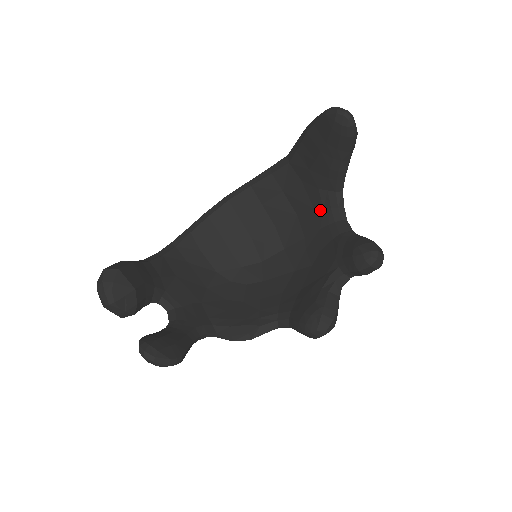
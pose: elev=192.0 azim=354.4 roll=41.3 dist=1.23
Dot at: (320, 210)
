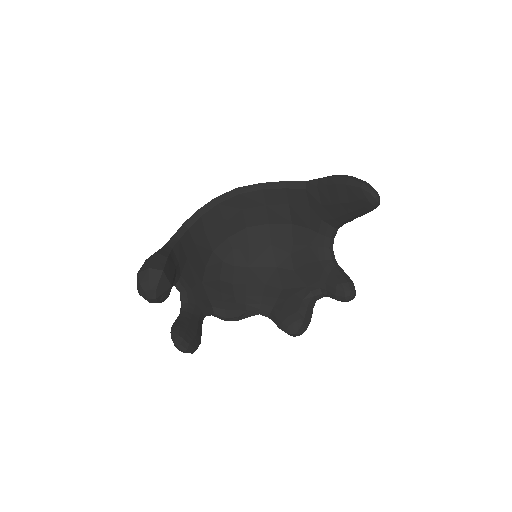
Dot at: (315, 232)
